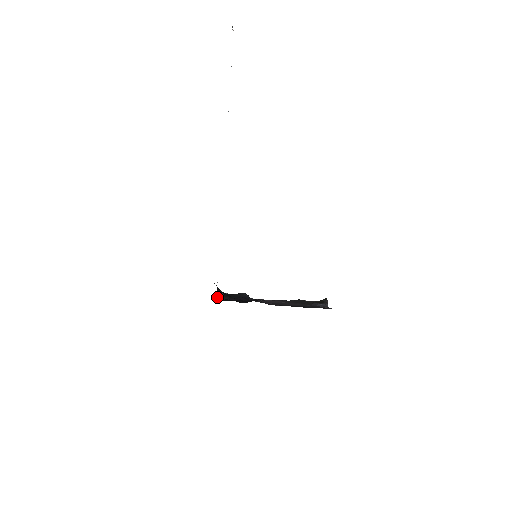
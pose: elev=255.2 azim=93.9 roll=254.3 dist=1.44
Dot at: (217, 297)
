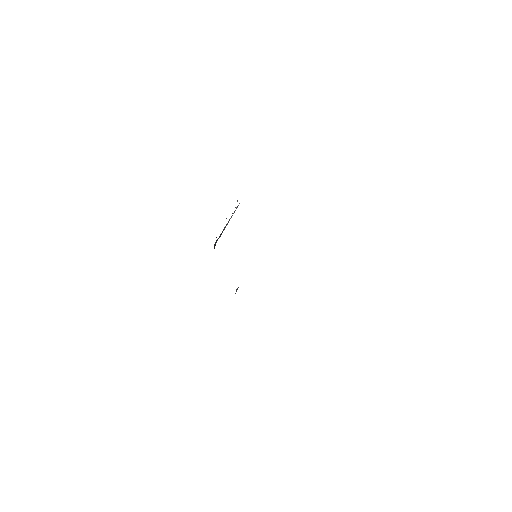
Dot at: occluded
